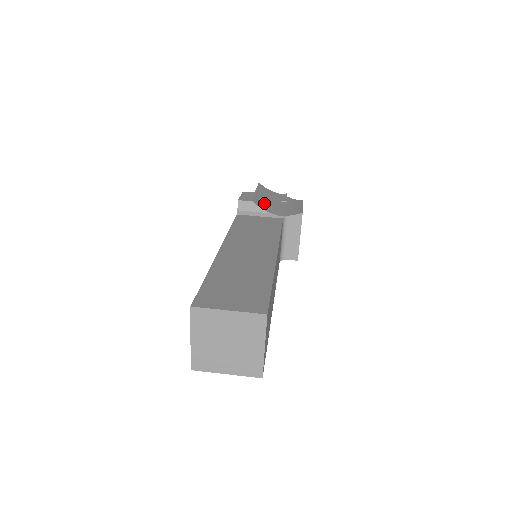
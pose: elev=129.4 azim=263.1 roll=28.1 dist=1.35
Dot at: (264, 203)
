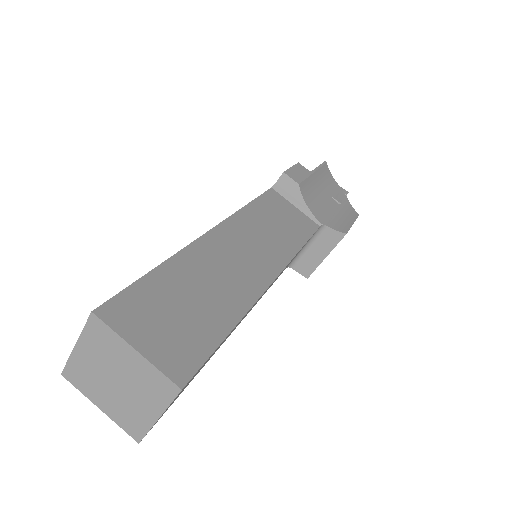
Dot at: (312, 192)
